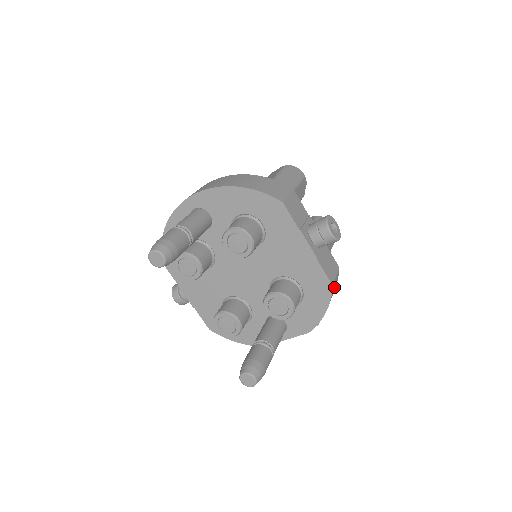
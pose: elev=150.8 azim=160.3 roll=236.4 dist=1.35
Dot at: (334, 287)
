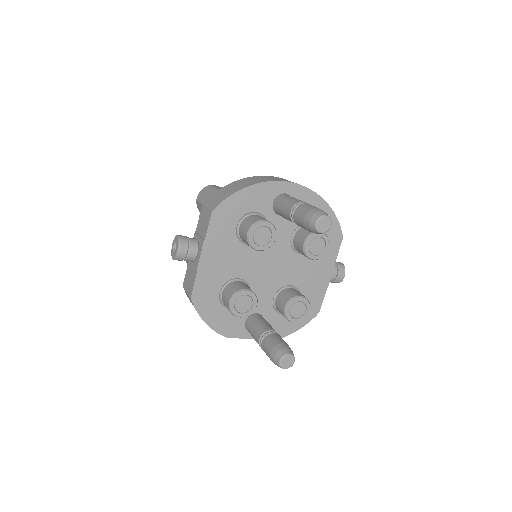
Dot at: occluded
